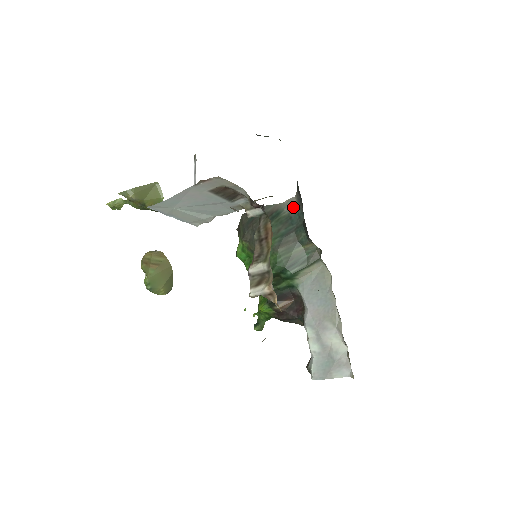
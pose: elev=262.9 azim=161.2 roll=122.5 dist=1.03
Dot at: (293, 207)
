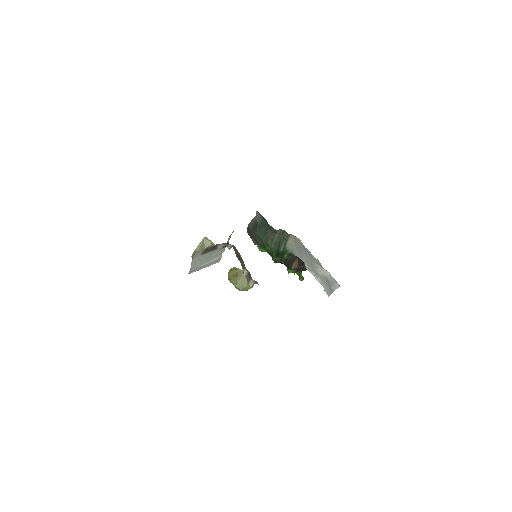
Dot at: (259, 217)
